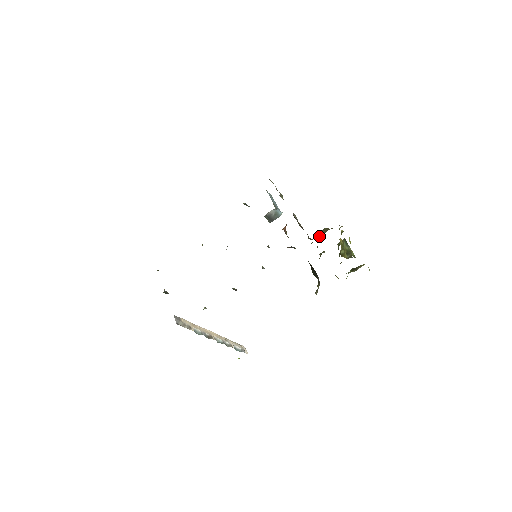
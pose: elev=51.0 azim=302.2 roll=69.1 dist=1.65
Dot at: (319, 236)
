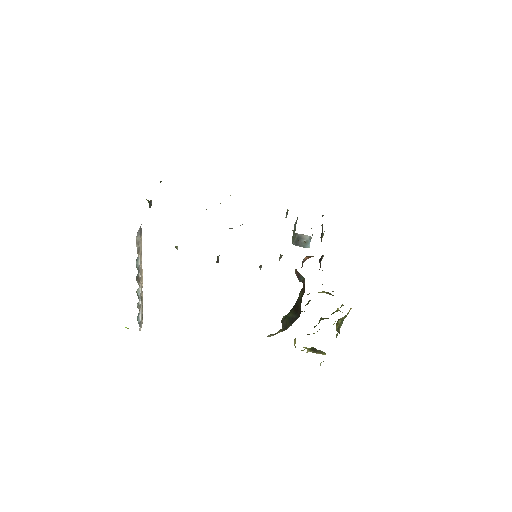
Dot at: occluded
